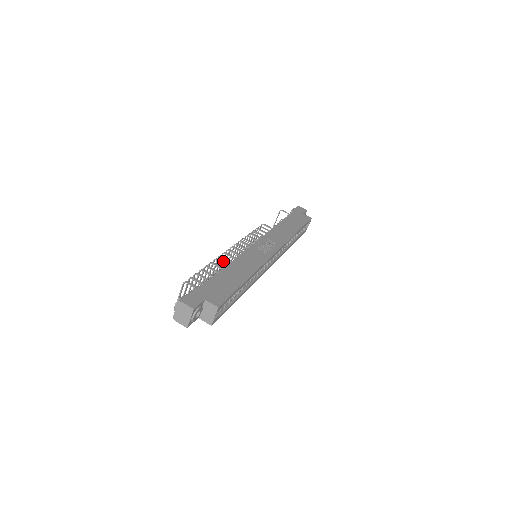
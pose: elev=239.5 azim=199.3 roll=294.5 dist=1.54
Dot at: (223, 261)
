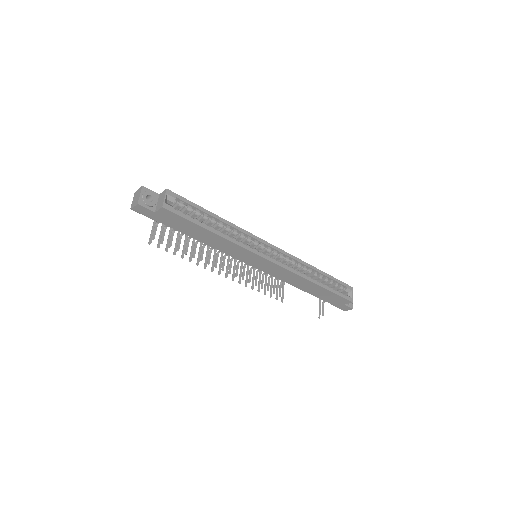
Dot at: (221, 260)
